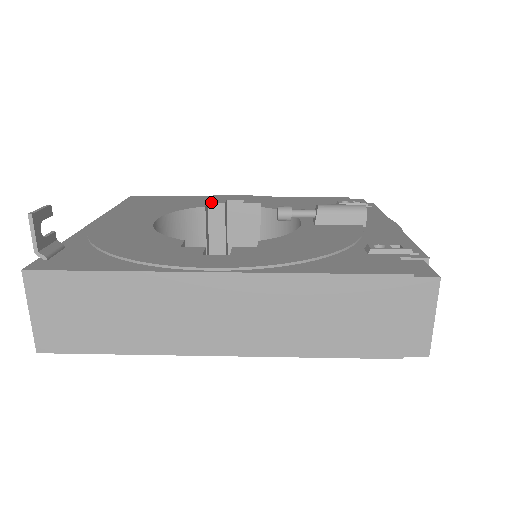
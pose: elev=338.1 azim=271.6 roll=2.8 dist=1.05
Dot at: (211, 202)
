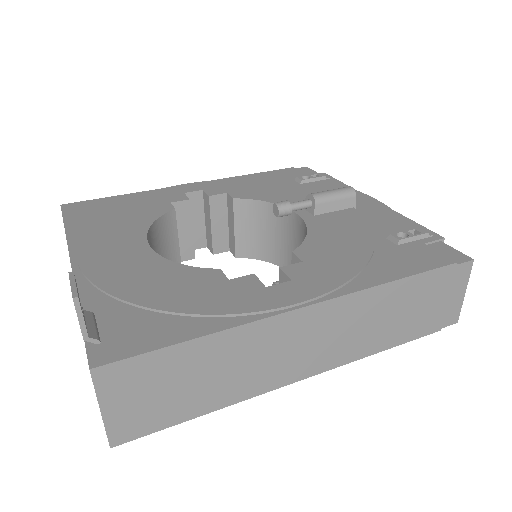
Dot at: (173, 200)
